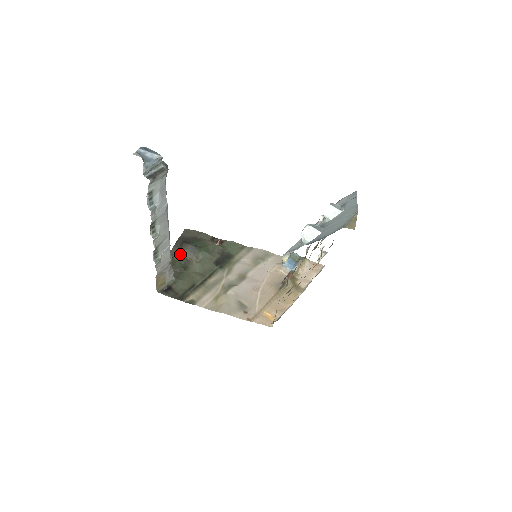
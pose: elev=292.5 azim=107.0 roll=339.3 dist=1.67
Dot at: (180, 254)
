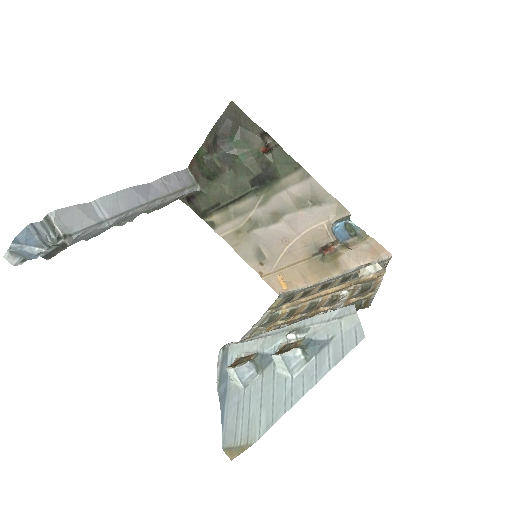
Dot at: (211, 155)
